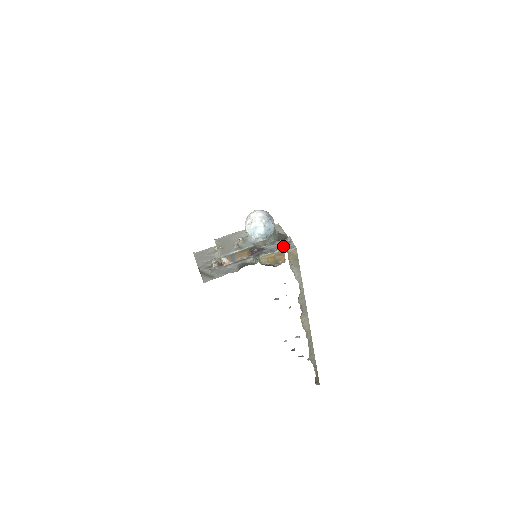
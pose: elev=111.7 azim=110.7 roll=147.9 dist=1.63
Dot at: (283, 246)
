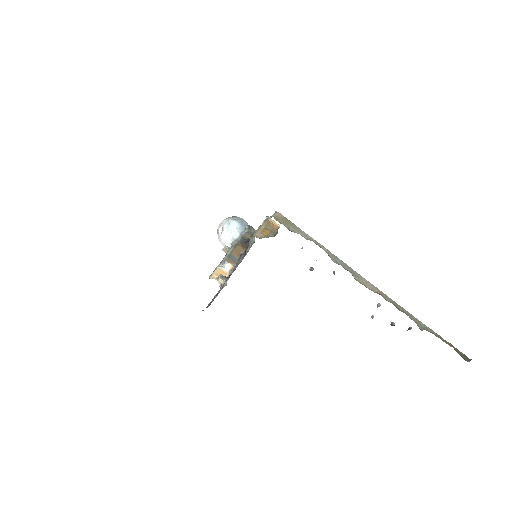
Dot at: occluded
